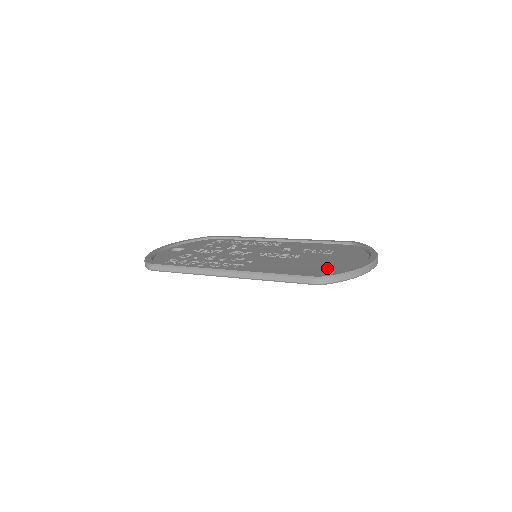
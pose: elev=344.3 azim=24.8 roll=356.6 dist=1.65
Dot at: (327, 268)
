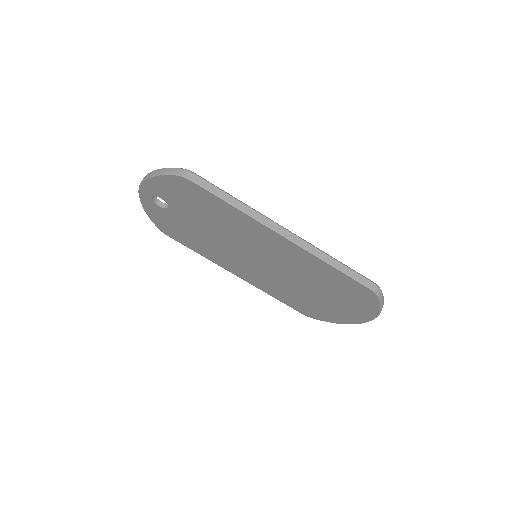
Dot at: occluded
